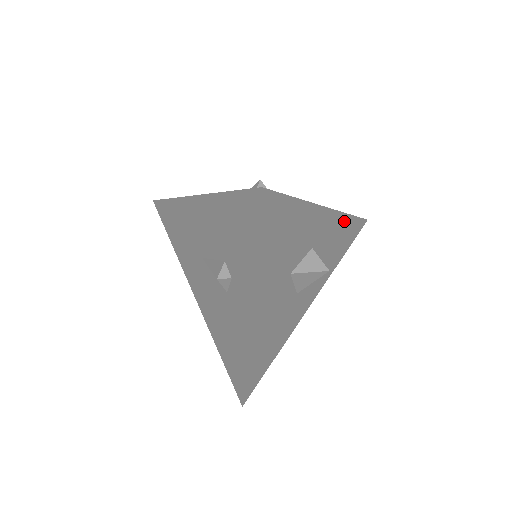
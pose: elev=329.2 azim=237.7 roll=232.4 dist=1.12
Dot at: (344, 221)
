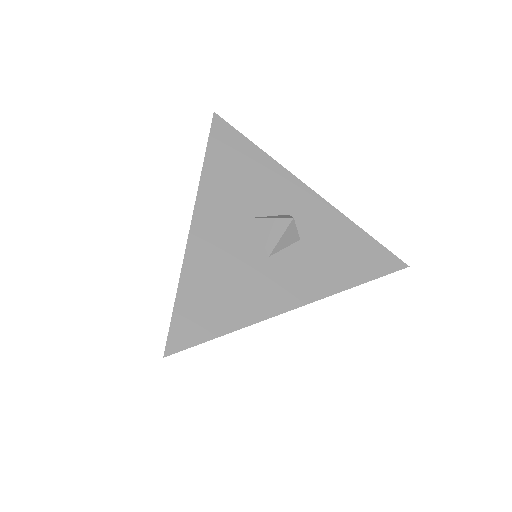
Dot at: (348, 227)
